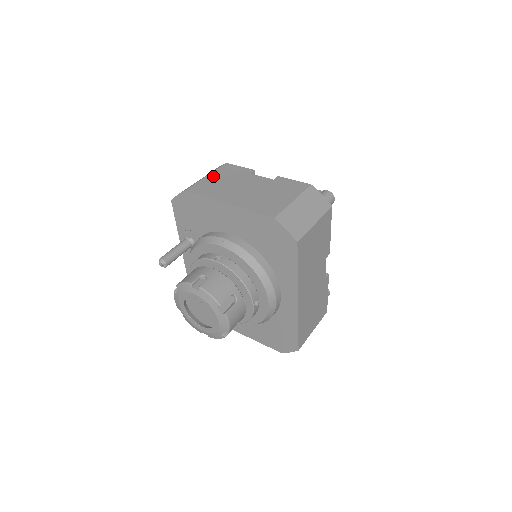
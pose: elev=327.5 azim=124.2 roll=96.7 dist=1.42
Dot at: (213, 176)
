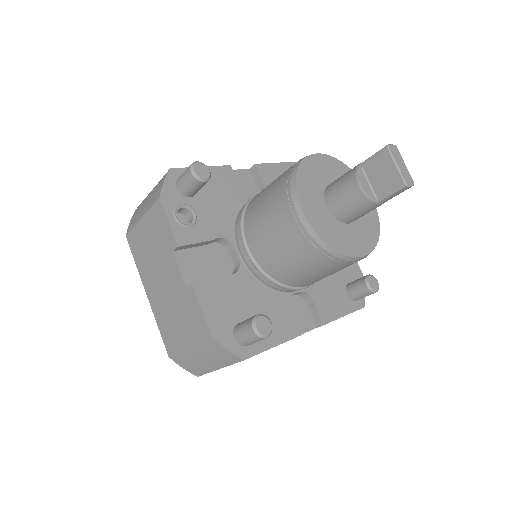
Dot at: (145, 225)
